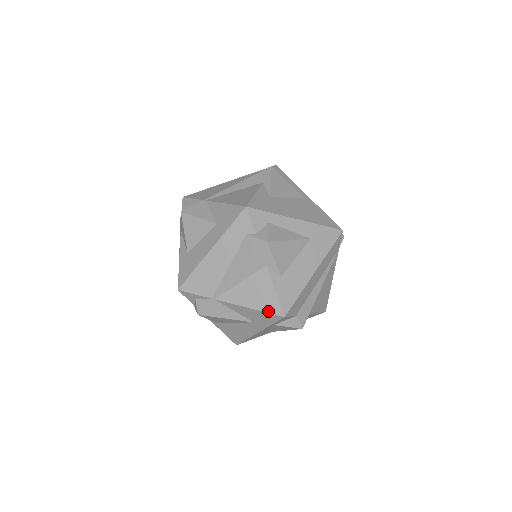
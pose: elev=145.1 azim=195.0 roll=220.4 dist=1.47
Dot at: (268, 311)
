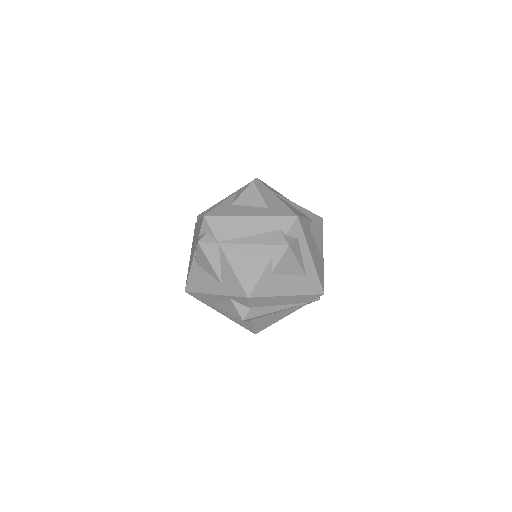
Dot at: (242, 284)
